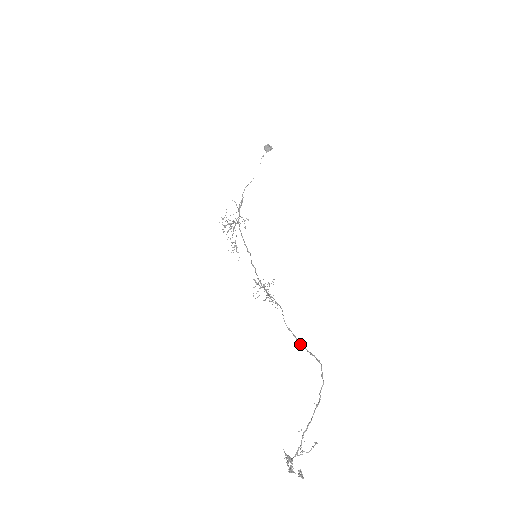
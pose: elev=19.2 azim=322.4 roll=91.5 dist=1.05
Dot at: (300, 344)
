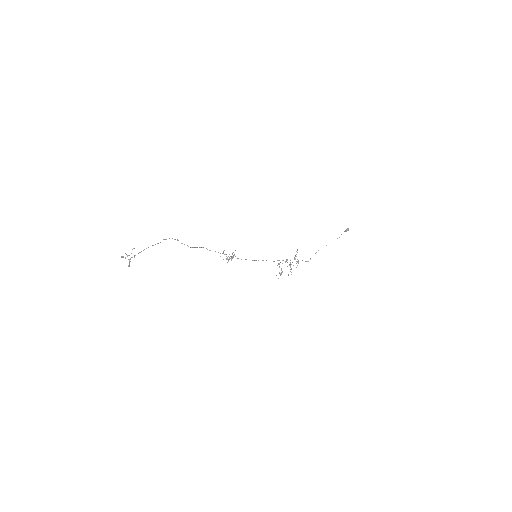
Dot at: occluded
